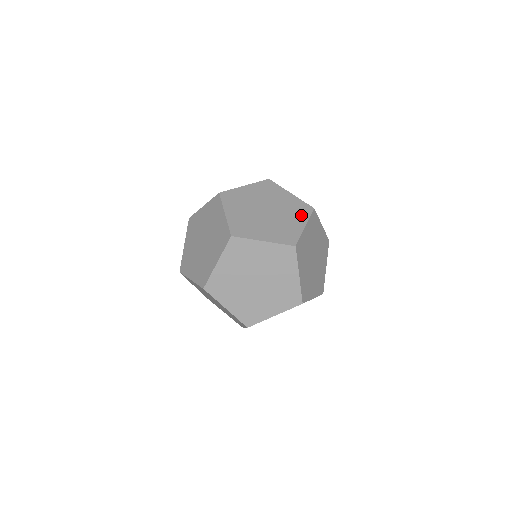
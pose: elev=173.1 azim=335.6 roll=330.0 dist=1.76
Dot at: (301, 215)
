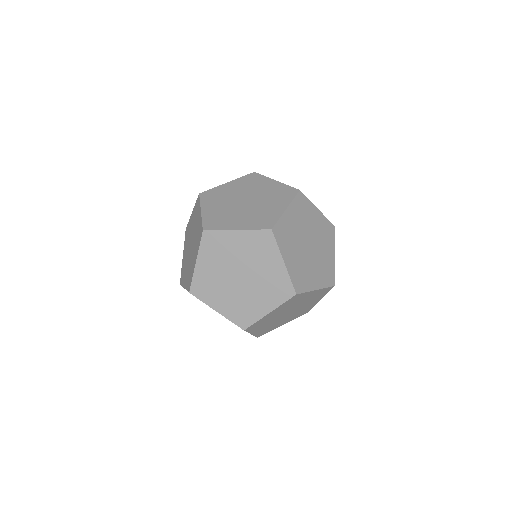
Dot at: (274, 297)
